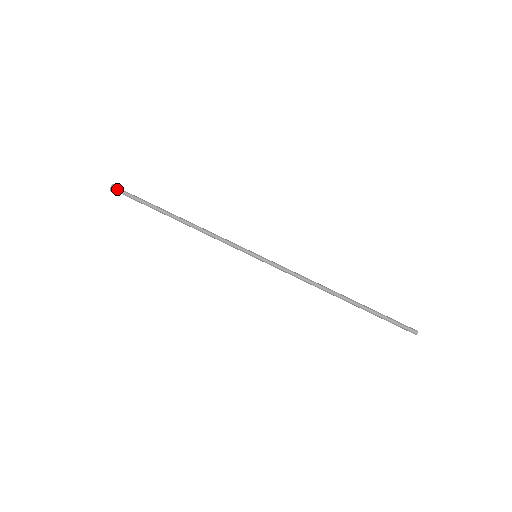
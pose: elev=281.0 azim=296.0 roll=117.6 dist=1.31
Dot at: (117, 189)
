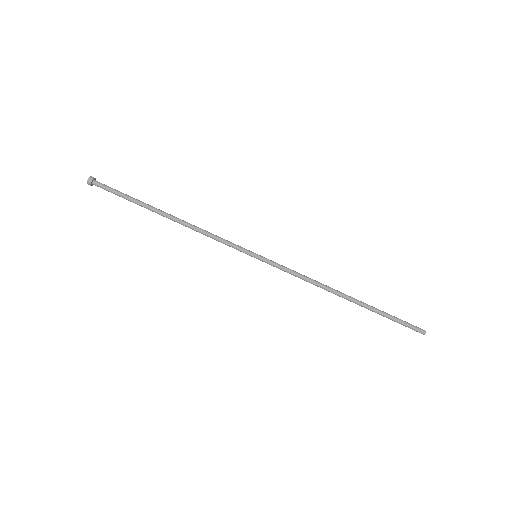
Dot at: (95, 182)
